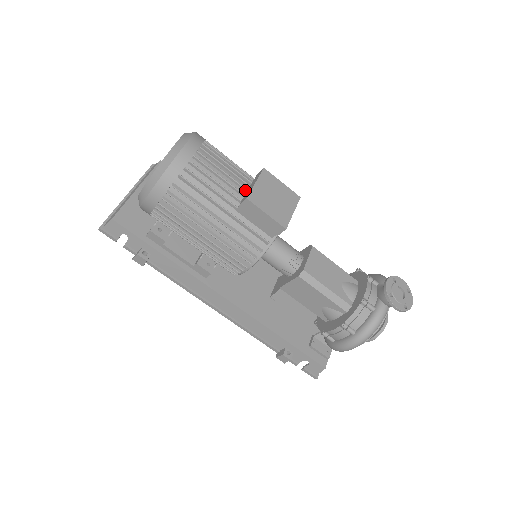
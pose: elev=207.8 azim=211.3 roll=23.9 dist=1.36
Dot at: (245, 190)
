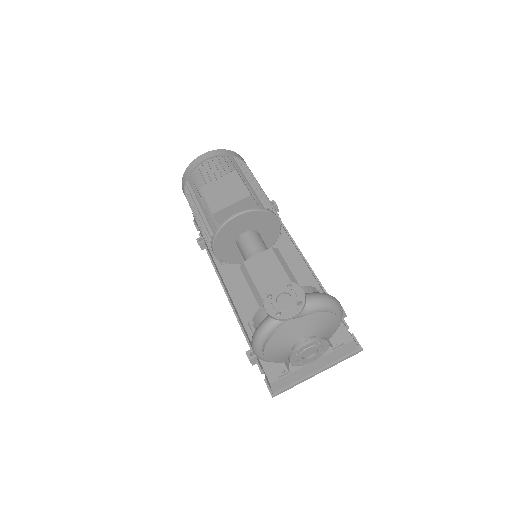
Dot at: occluded
